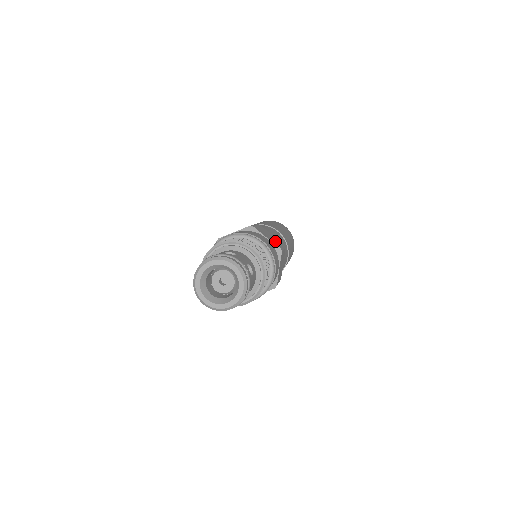
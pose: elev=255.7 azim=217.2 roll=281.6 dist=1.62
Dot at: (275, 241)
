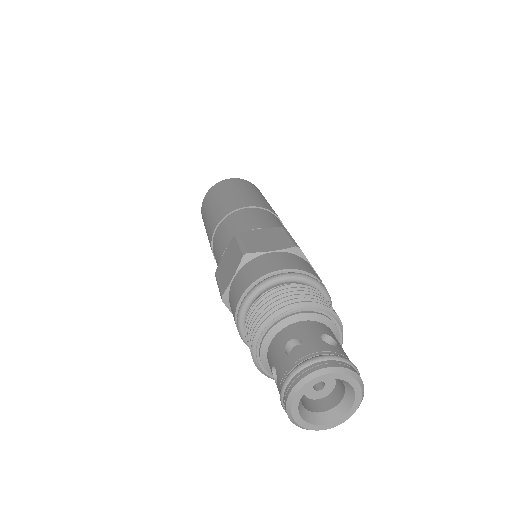
Dot at: occluded
